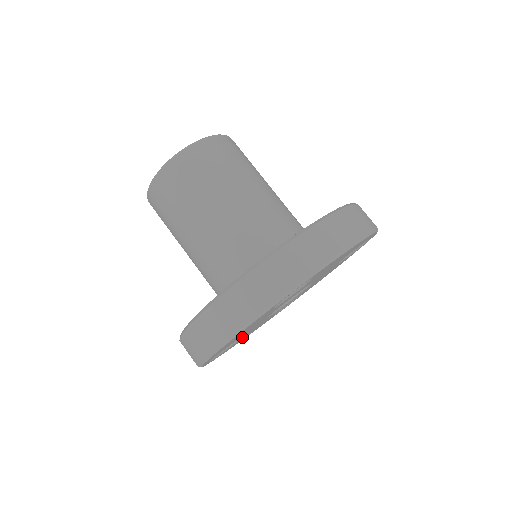
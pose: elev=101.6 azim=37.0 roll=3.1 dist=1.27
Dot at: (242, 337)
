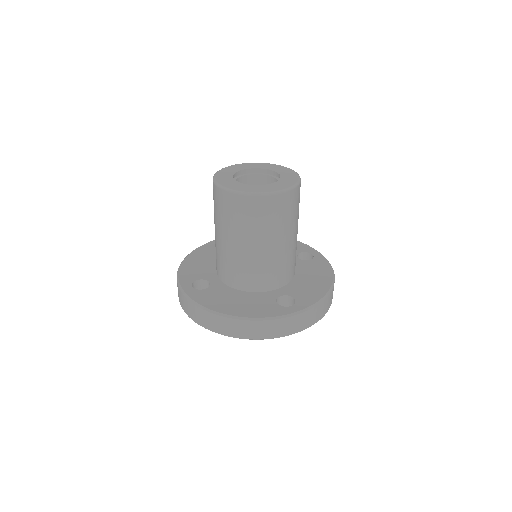
Dot at: occluded
